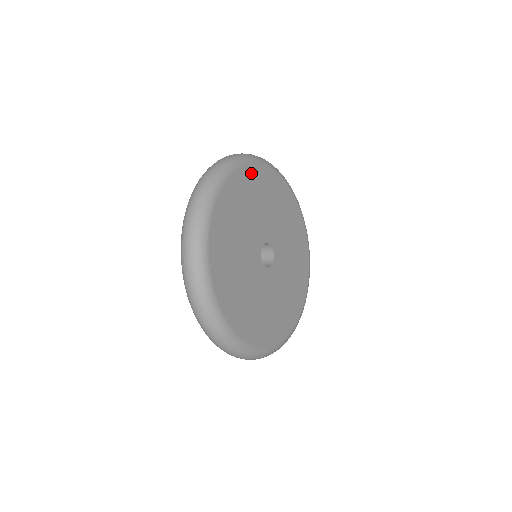
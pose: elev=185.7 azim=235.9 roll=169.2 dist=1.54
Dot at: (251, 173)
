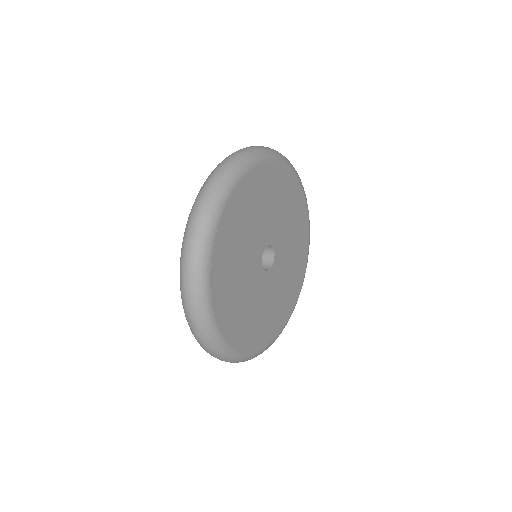
Dot at: (217, 259)
